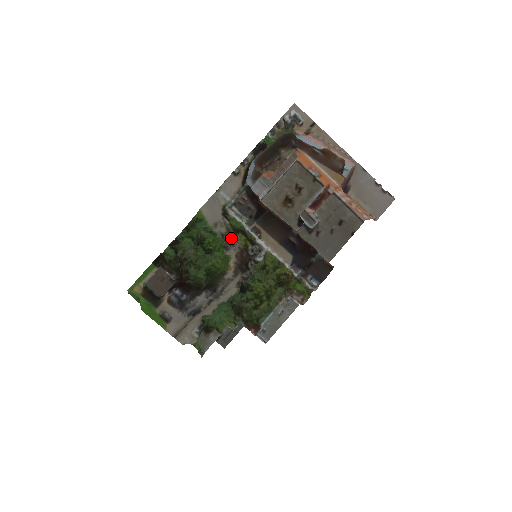
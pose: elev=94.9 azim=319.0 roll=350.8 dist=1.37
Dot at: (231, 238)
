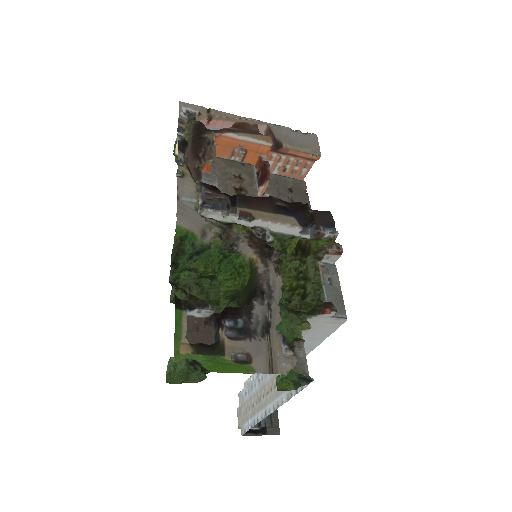
Dot at: (230, 233)
